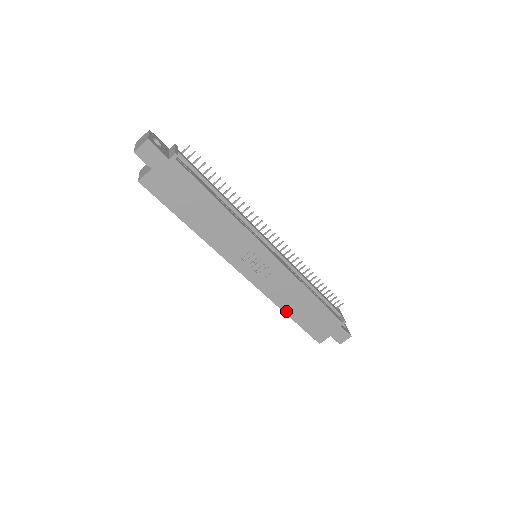
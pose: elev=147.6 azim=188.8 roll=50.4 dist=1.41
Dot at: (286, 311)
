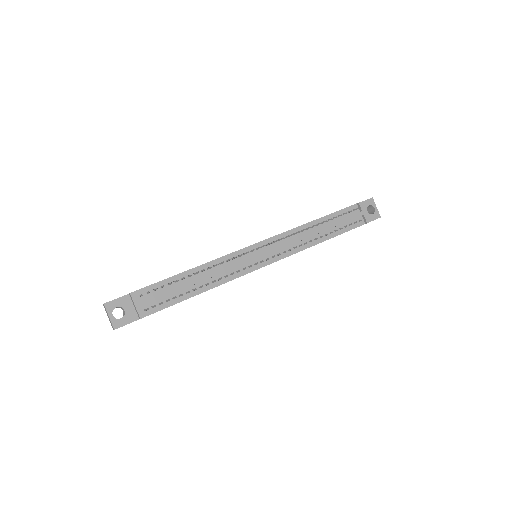
Dot at: occluded
